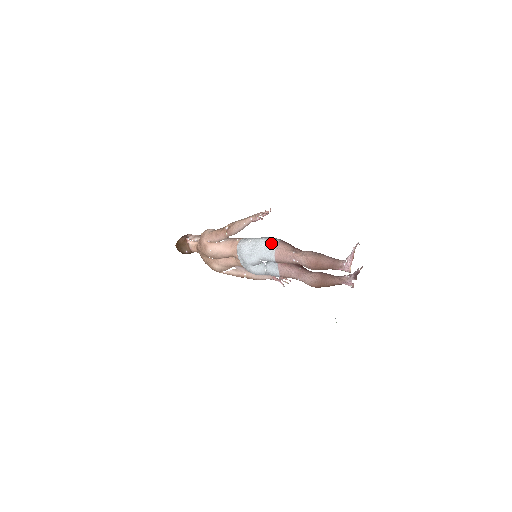
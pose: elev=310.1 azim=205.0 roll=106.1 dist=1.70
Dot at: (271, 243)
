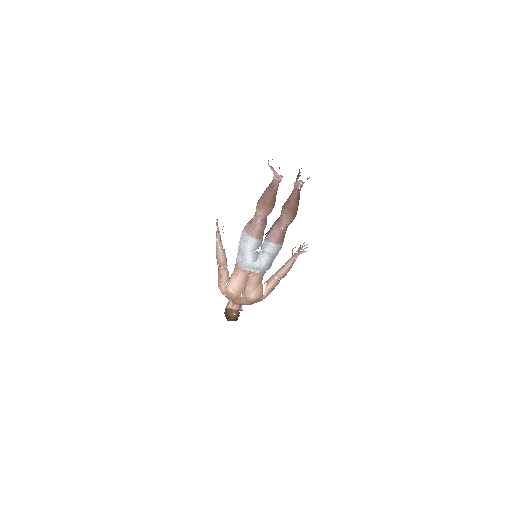
Dot at: (242, 234)
